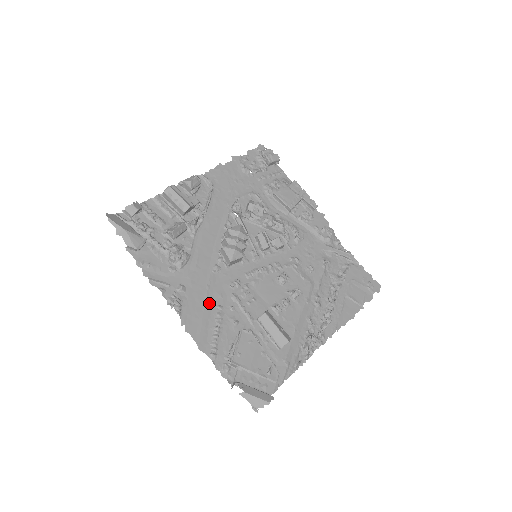
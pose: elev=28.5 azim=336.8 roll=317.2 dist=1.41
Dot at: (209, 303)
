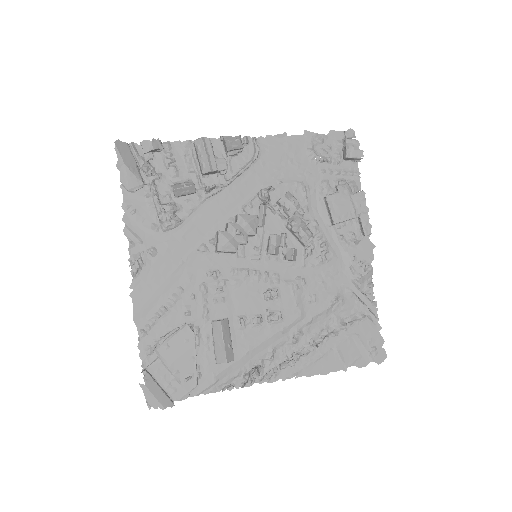
Dot at: (172, 280)
